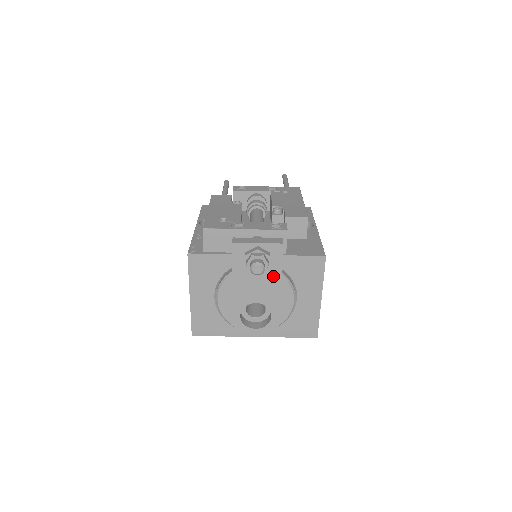
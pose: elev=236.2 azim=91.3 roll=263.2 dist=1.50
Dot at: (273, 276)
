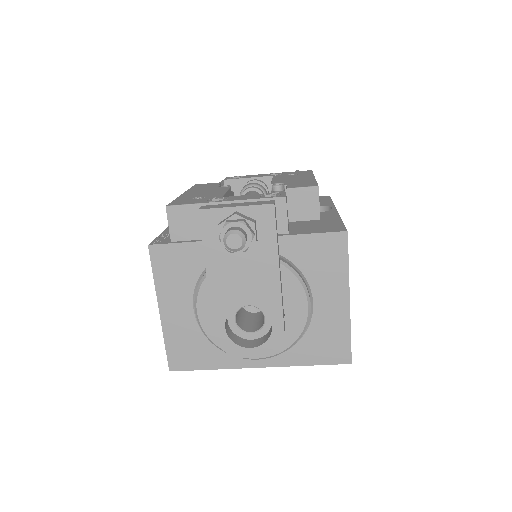
Dot at: (266, 259)
